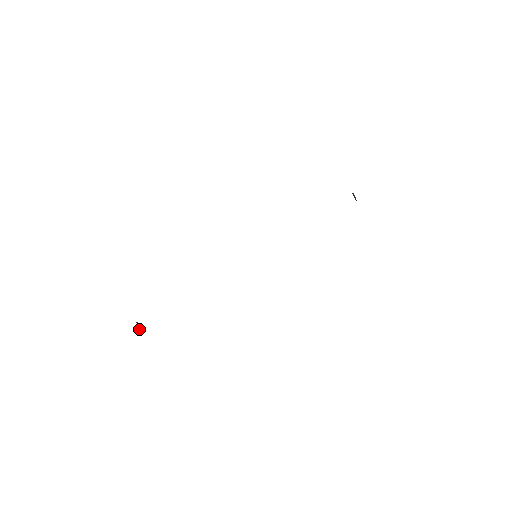
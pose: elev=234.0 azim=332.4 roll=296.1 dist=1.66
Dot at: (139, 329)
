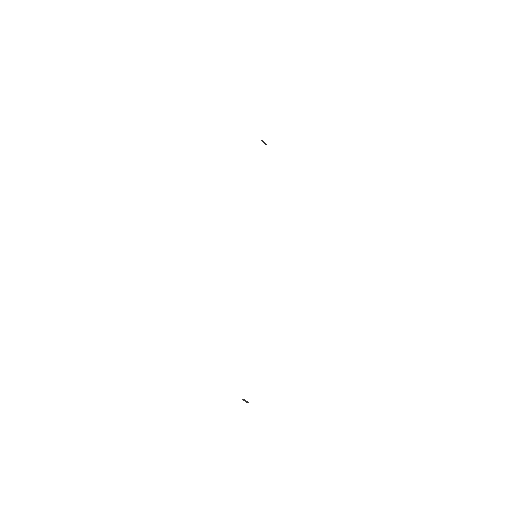
Dot at: (247, 402)
